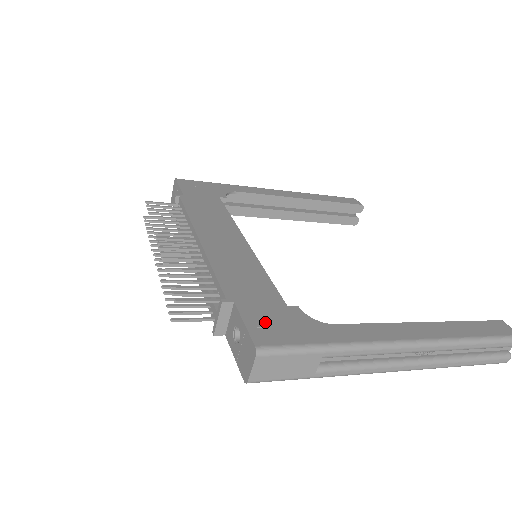
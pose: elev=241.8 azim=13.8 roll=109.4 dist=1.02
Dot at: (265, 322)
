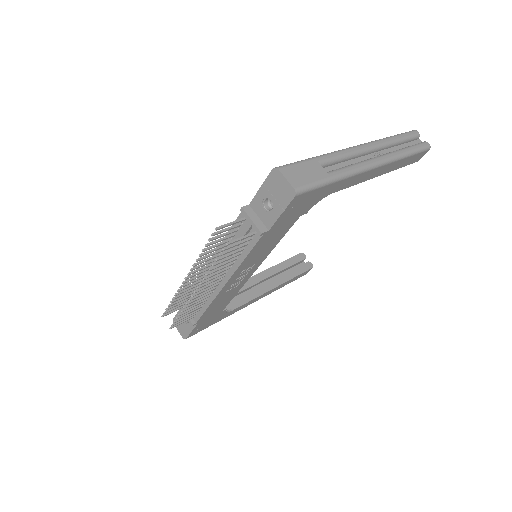
Dot at: occluded
